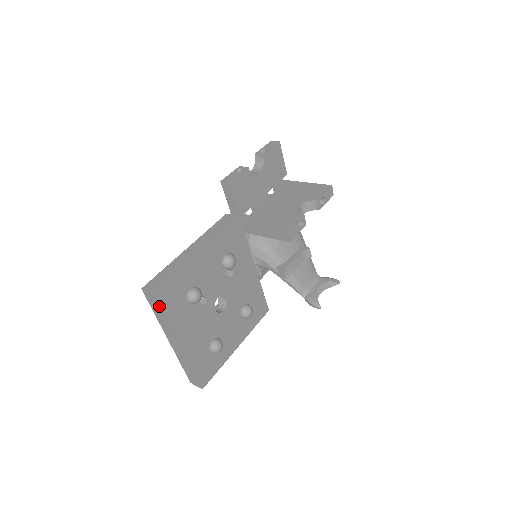
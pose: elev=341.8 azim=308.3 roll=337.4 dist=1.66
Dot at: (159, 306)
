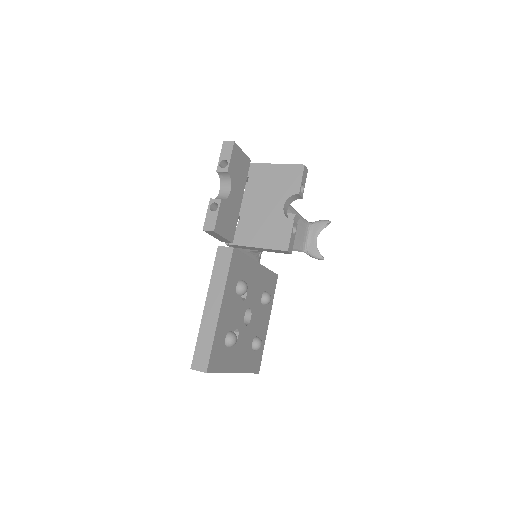
Dot at: occluded
